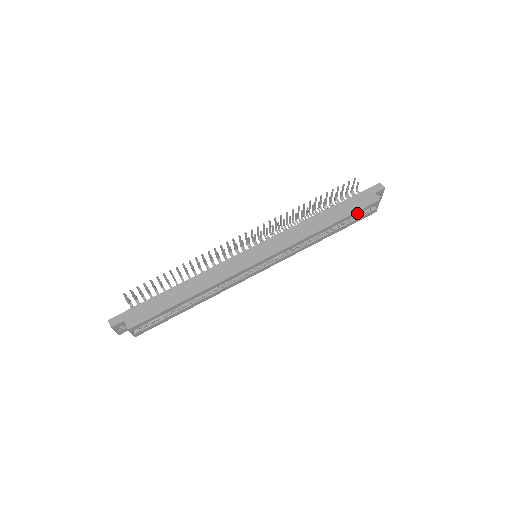
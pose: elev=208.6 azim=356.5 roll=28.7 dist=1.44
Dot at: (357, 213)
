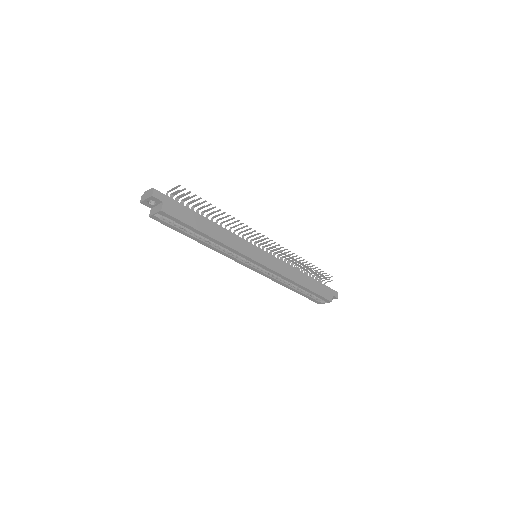
Dot at: (318, 295)
